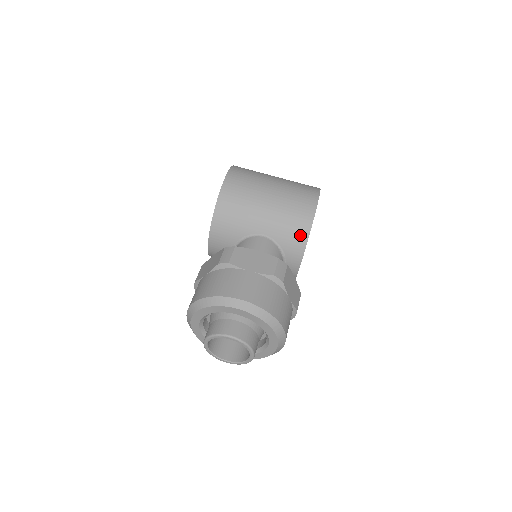
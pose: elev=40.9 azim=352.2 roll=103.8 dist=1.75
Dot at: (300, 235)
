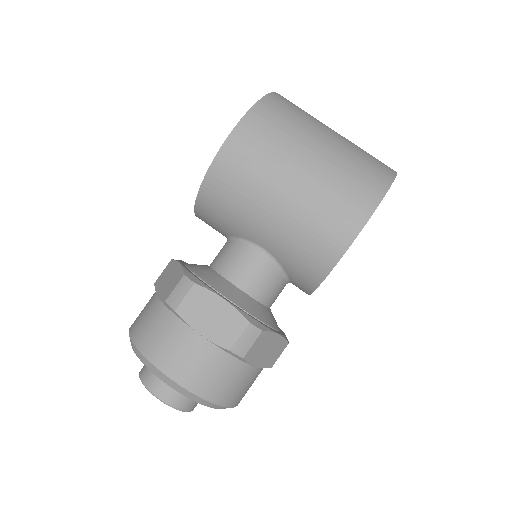
Dot at: (313, 271)
